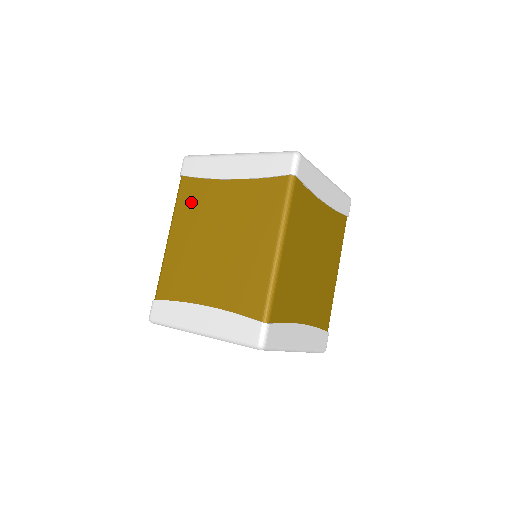
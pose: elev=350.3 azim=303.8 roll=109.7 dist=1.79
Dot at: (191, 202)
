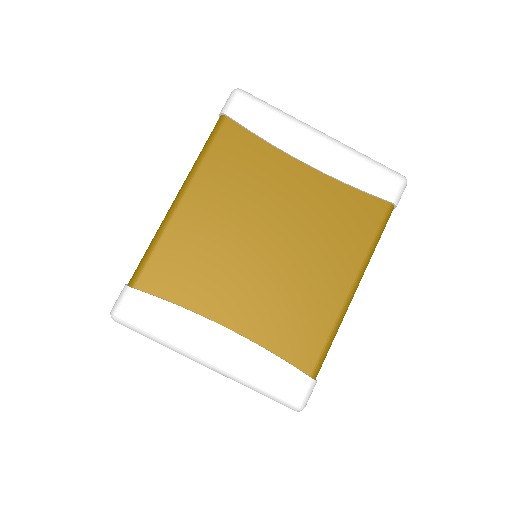
Dot at: occluded
